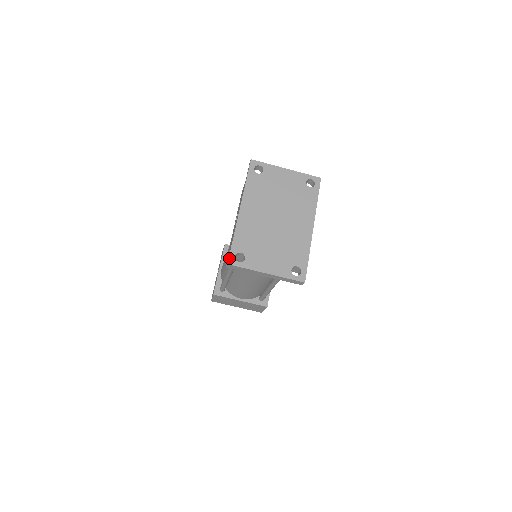
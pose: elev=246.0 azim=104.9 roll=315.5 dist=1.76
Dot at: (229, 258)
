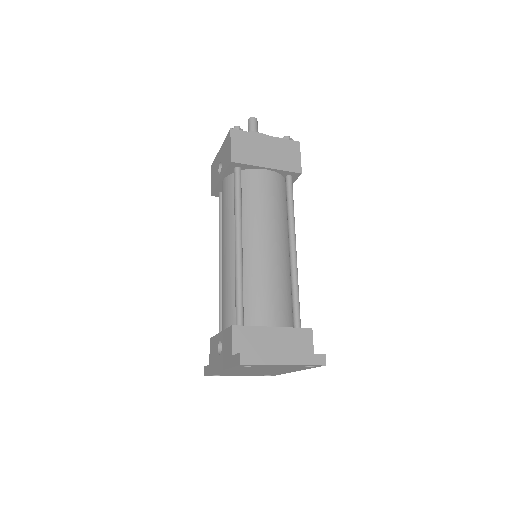
Dot at: occluded
